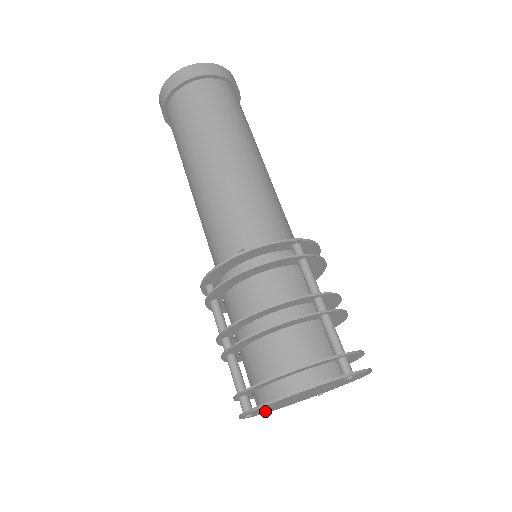
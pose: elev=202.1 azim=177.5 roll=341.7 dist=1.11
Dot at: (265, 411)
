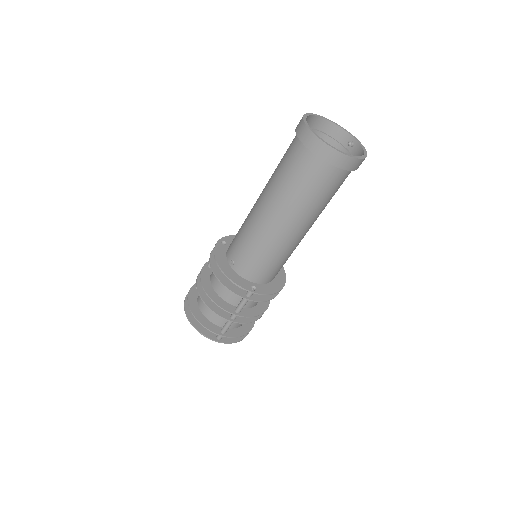
Dot at: occluded
